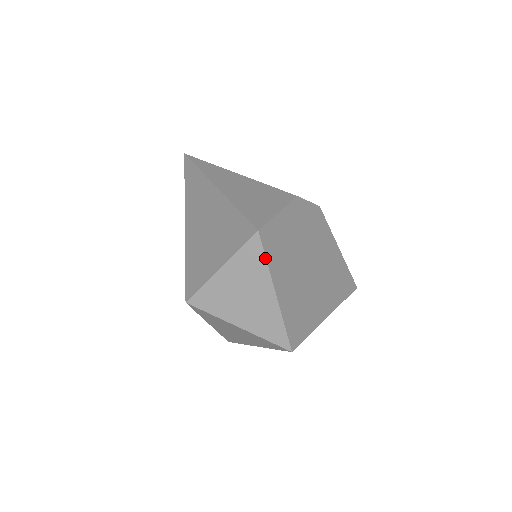
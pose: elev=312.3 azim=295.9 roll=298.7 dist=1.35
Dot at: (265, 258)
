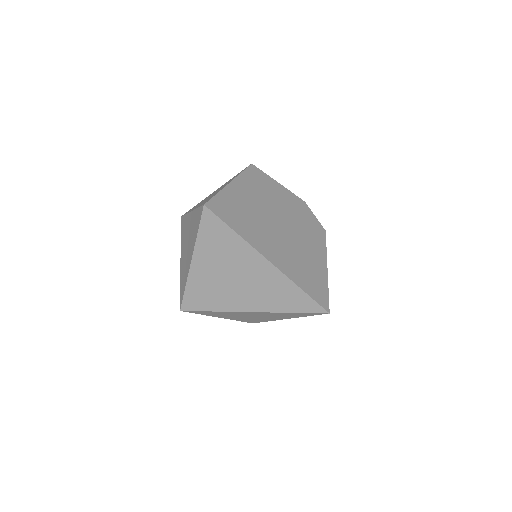
Dot at: (243, 171)
